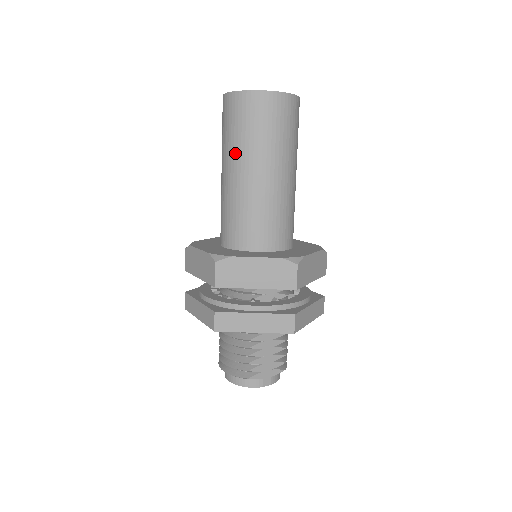
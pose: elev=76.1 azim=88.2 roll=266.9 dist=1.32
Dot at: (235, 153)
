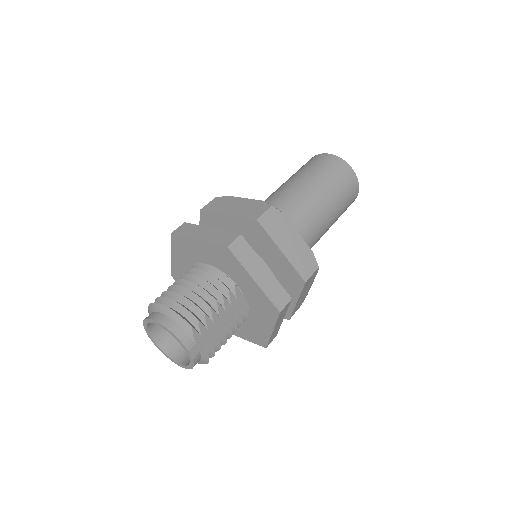
Dot at: (313, 179)
